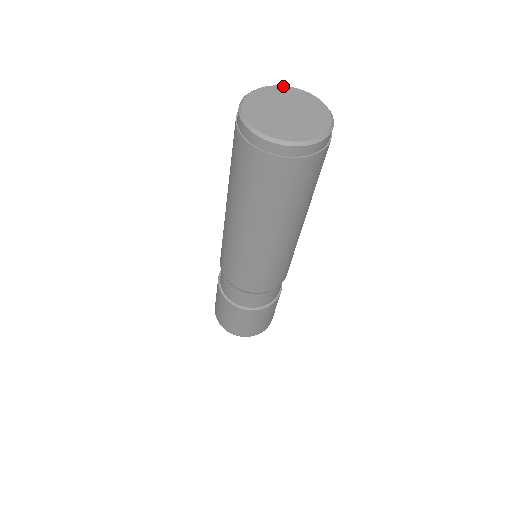
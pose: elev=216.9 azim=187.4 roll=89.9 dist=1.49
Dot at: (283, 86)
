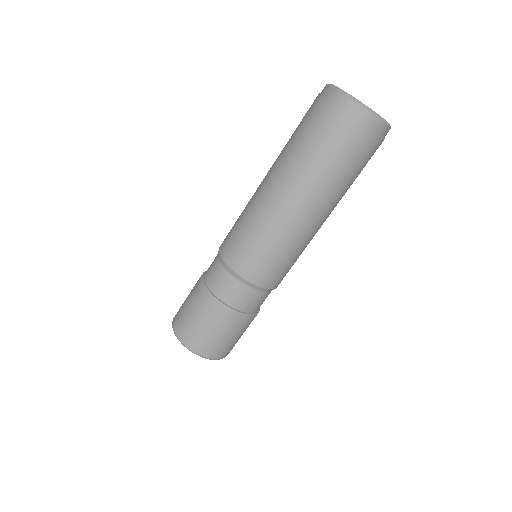
Dot at: occluded
